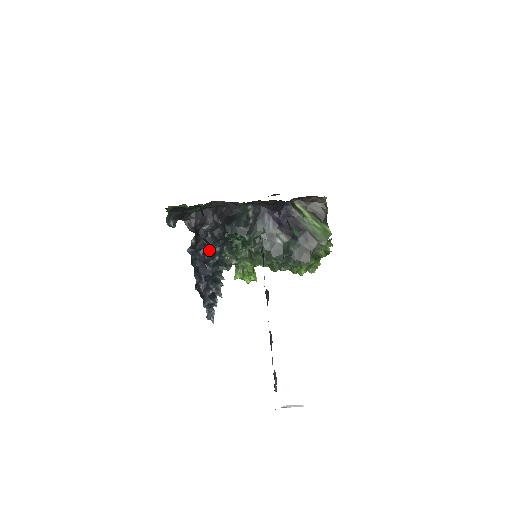
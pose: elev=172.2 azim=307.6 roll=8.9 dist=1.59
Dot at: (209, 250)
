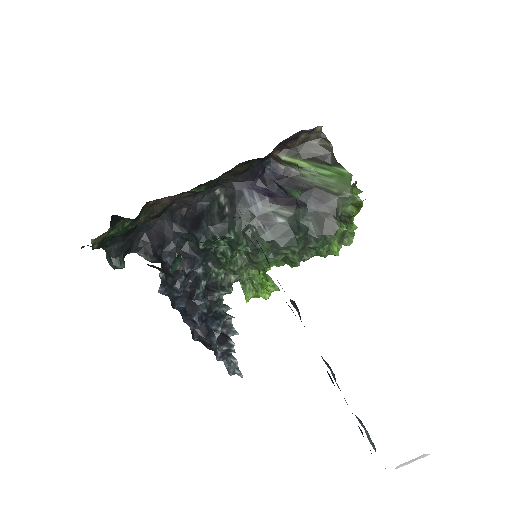
Dot at: (187, 277)
